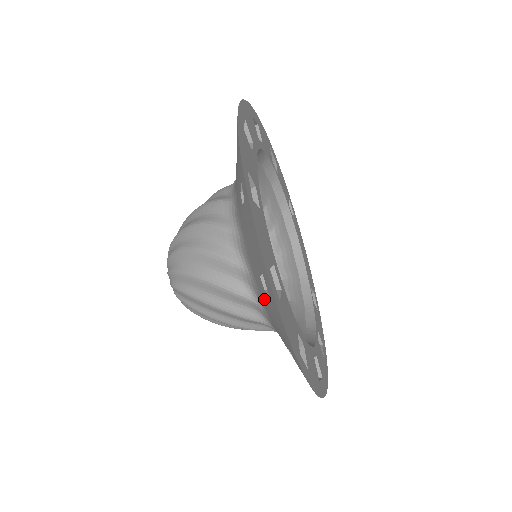
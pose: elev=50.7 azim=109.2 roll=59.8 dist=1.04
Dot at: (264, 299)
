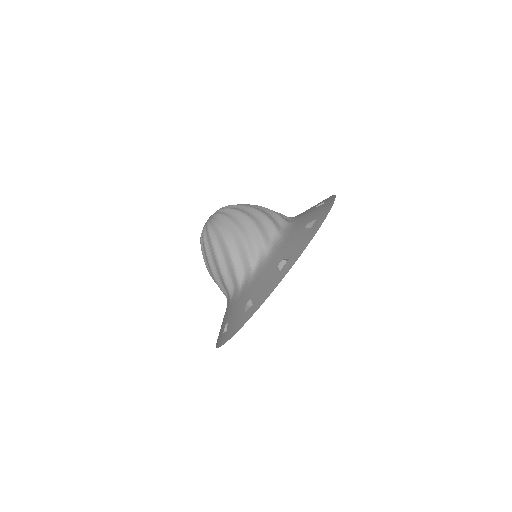
Dot at: (267, 271)
